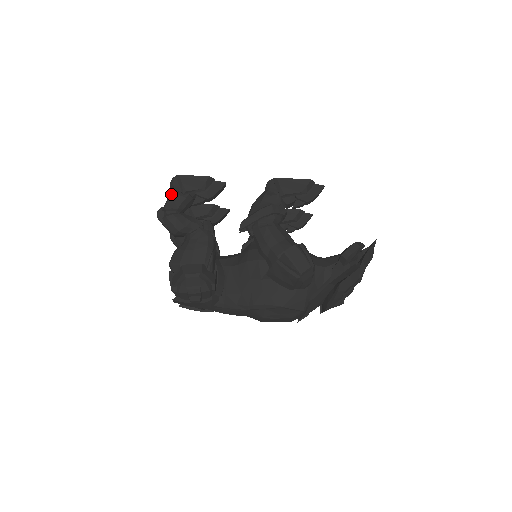
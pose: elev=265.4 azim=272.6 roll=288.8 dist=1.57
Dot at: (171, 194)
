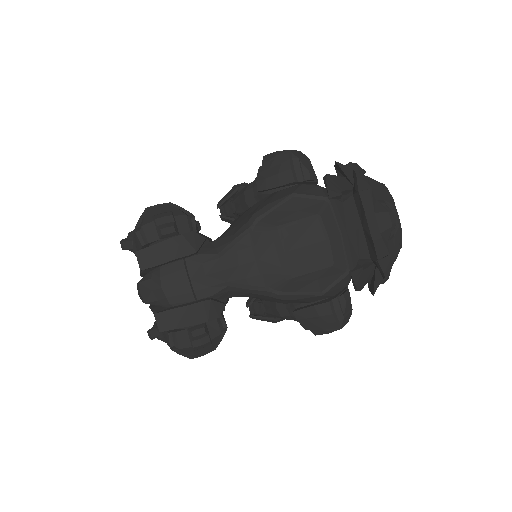
Dot at: occluded
